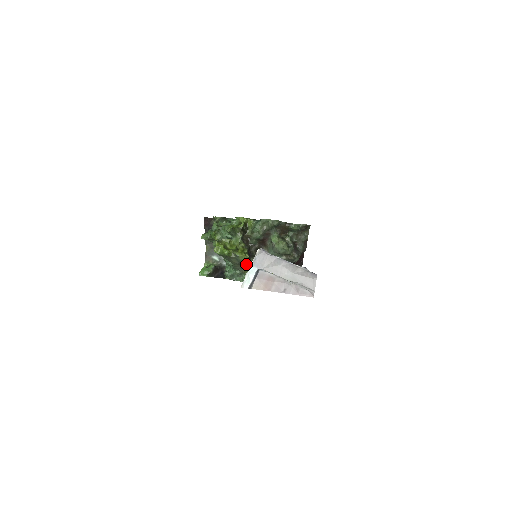
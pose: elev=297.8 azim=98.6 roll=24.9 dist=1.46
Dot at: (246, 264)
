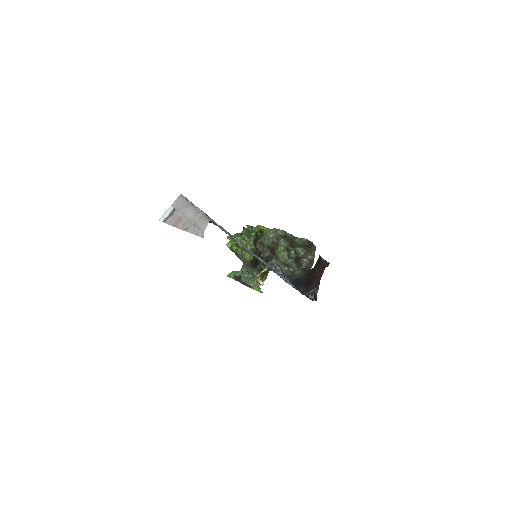
Dot at: (256, 268)
